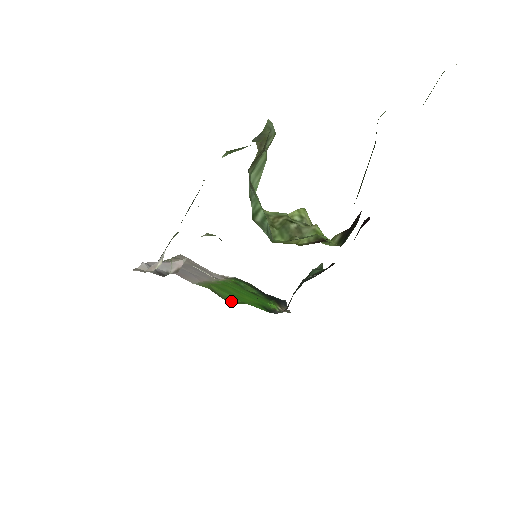
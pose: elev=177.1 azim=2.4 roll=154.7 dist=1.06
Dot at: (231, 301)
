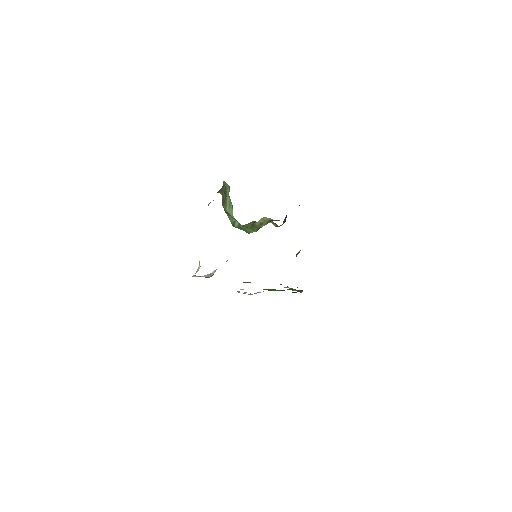
Dot at: occluded
